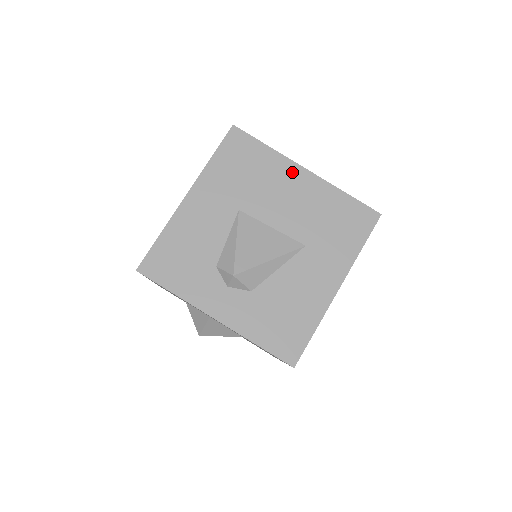
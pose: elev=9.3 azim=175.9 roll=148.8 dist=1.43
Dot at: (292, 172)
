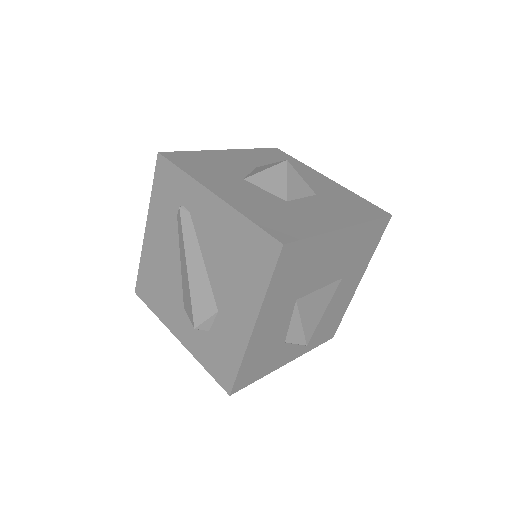
Dot at: (335, 240)
